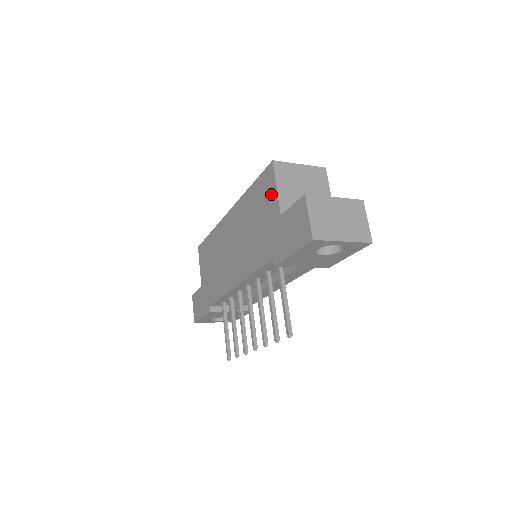
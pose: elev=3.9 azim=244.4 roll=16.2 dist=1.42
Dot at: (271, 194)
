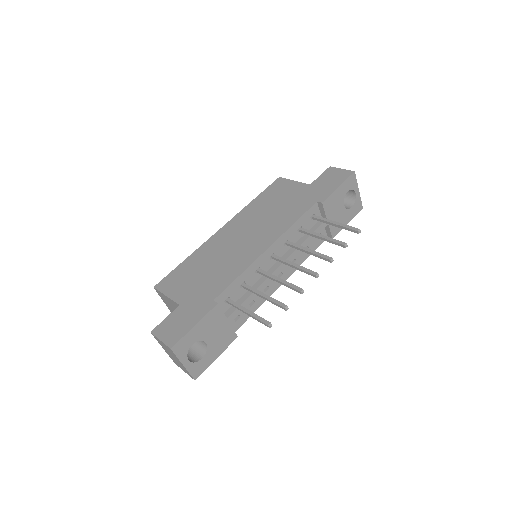
Dot at: (289, 185)
